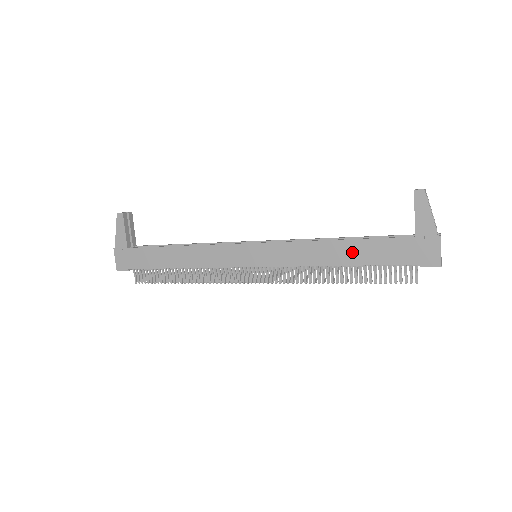
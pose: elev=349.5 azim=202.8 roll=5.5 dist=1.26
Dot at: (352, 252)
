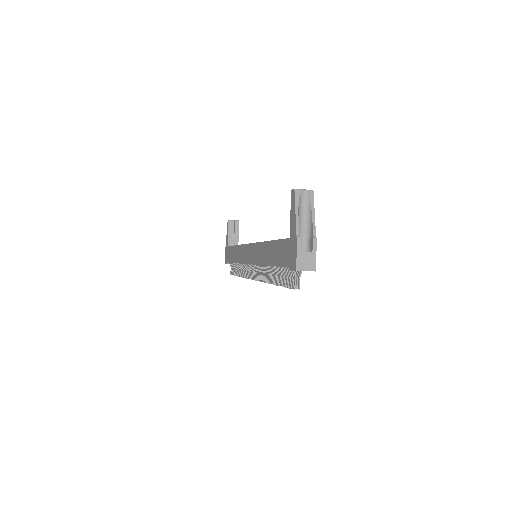
Dot at: (271, 253)
